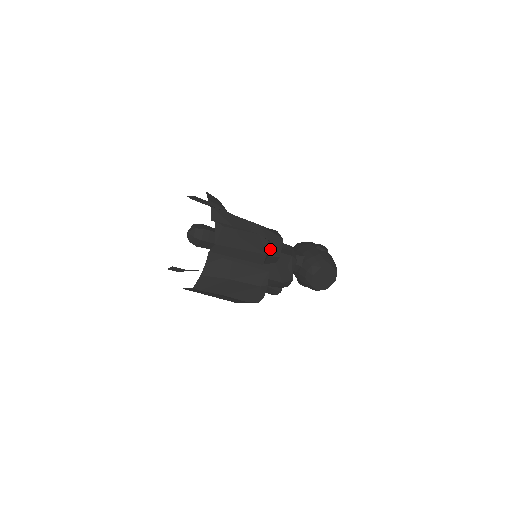
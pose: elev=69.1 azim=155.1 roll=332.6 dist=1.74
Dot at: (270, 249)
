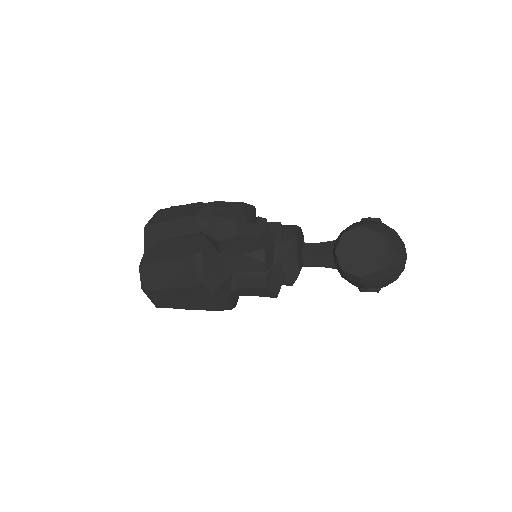
Dot at: (216, 215)
